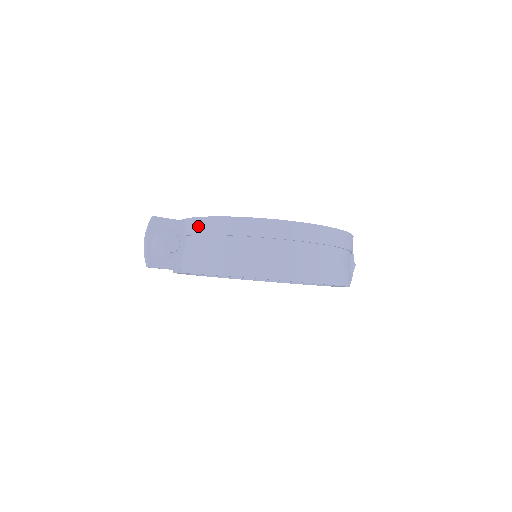
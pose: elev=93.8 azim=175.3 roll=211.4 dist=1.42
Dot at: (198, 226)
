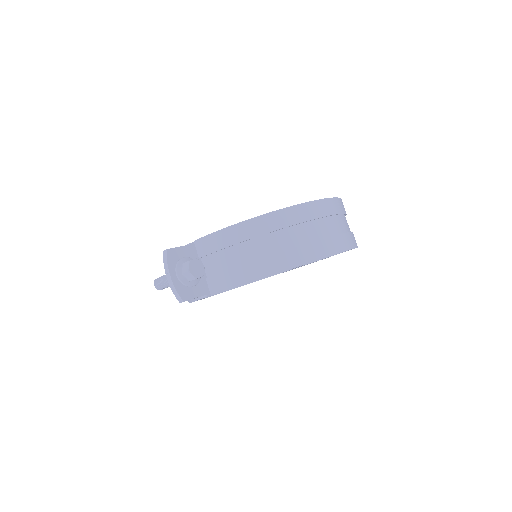
Dot at: (215, 242)
